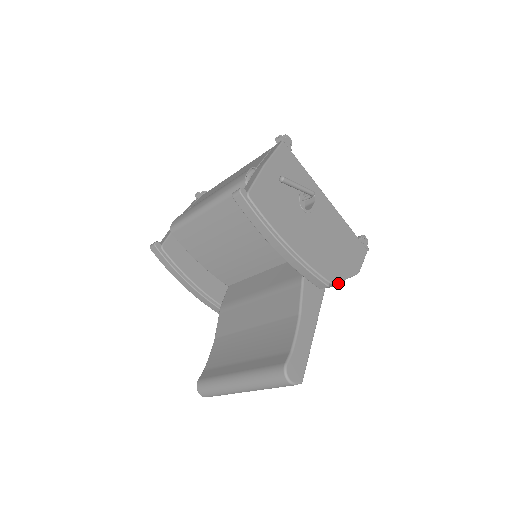
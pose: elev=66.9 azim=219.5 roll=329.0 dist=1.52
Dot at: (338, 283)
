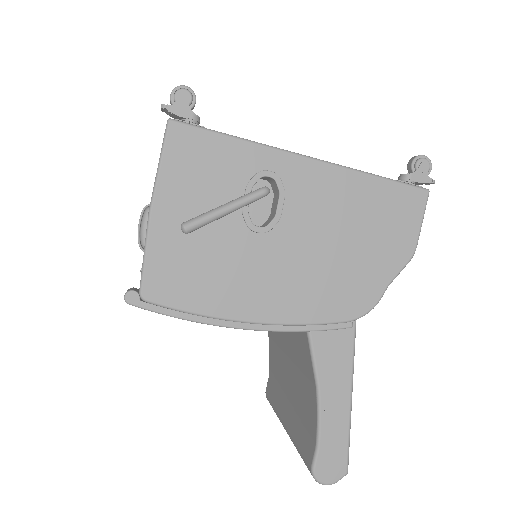
Dot at: (370, 309)
